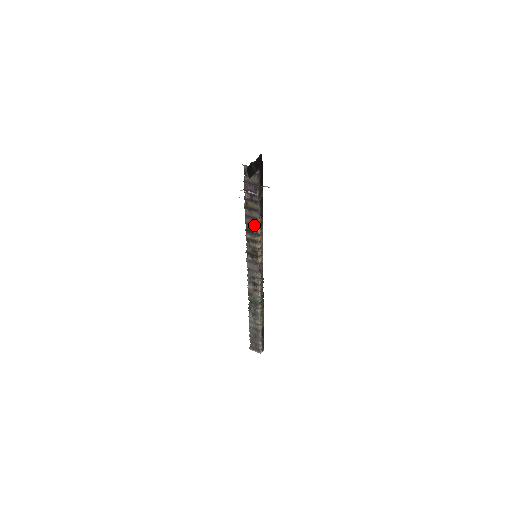
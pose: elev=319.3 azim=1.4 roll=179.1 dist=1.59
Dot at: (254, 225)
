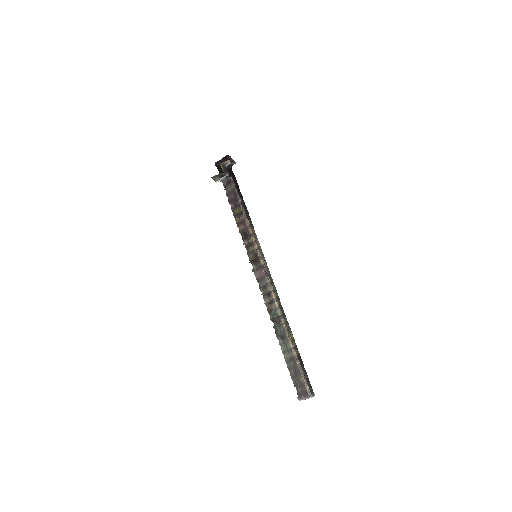
Dot at: (245, 228)
